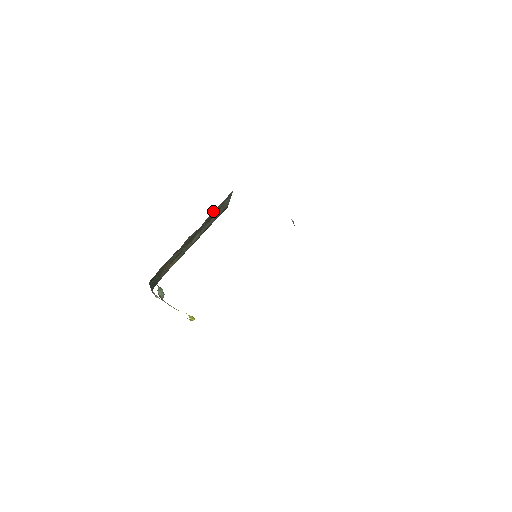
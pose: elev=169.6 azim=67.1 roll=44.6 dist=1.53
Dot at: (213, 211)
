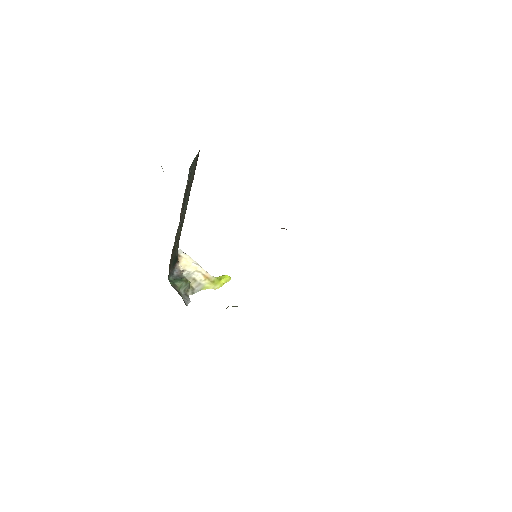
Dot at: occluded
